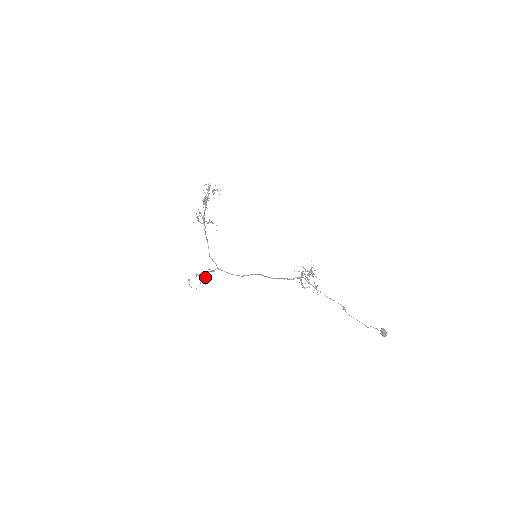
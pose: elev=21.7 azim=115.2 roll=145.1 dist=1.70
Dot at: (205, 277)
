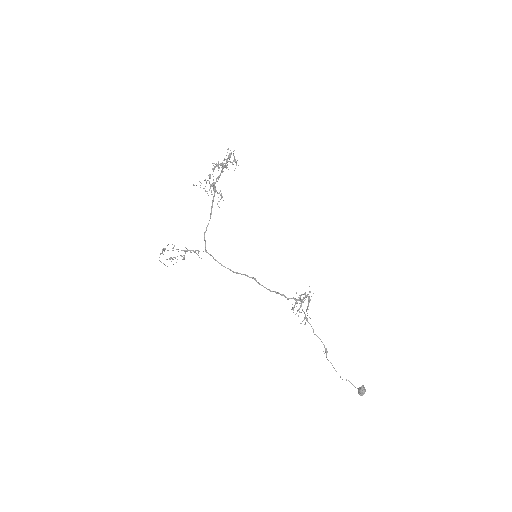
Dot at: (184, 255)
